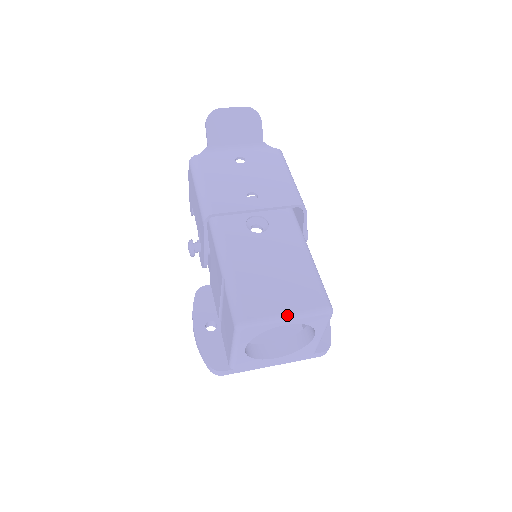
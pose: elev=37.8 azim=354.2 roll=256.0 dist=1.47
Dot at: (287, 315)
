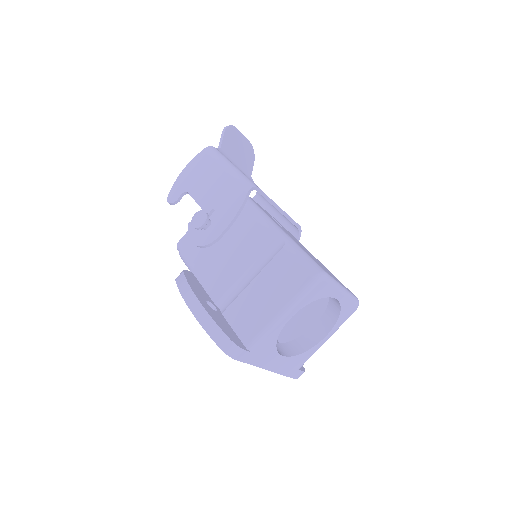
Dot at: (344, 287)
